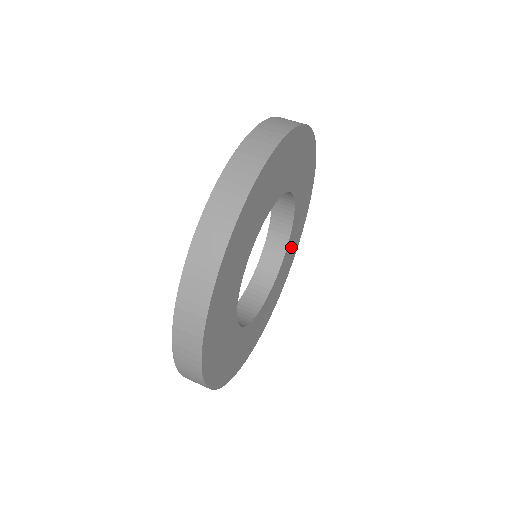
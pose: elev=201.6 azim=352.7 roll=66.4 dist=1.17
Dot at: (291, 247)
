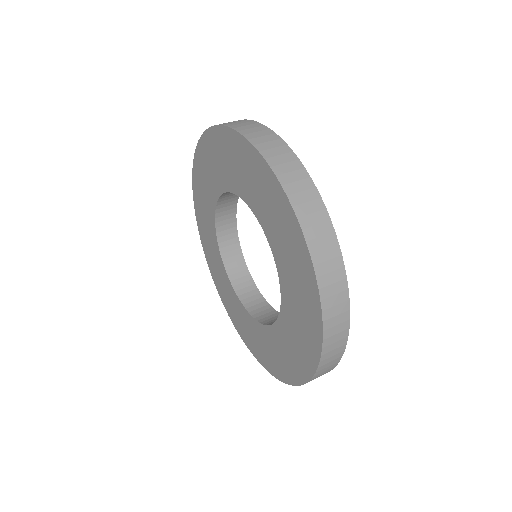
Dot at: occluded
